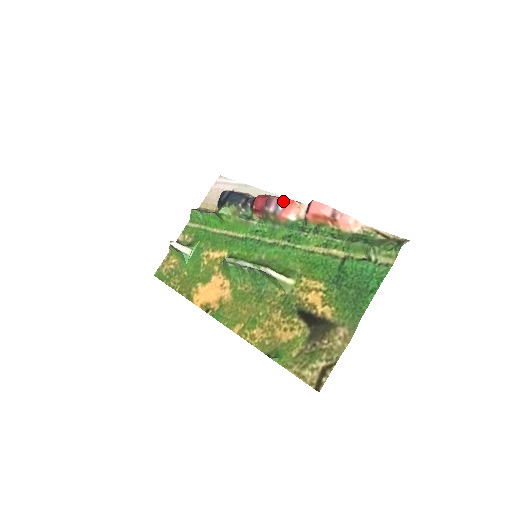
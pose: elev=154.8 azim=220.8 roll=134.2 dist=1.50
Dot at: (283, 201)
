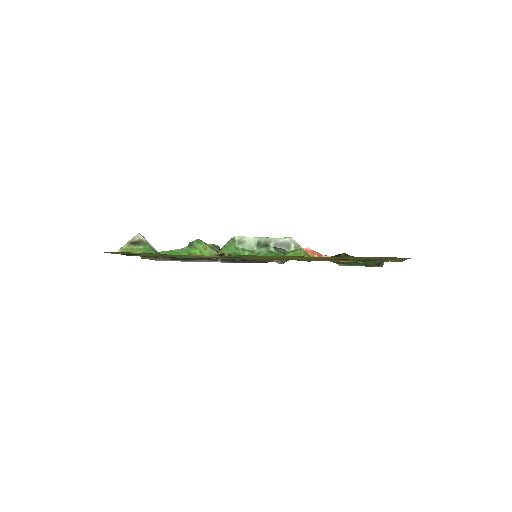
Dot at: occluded
